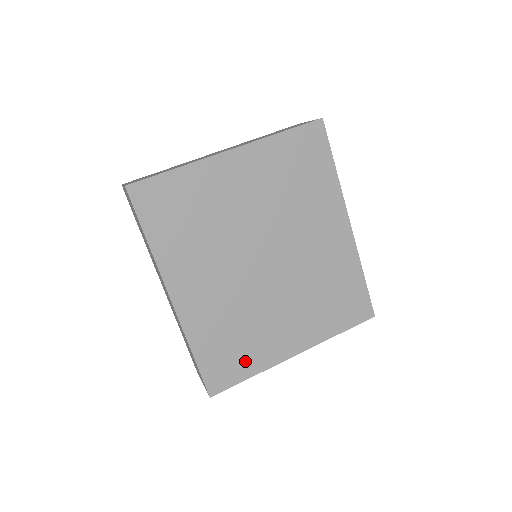
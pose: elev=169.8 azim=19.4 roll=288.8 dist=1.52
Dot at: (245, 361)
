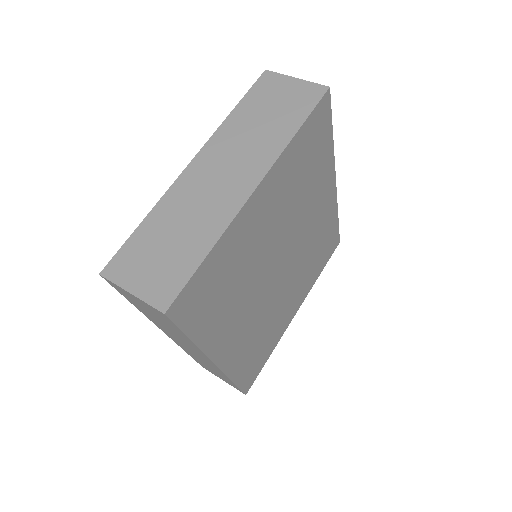
Dot at: (266, 350)
